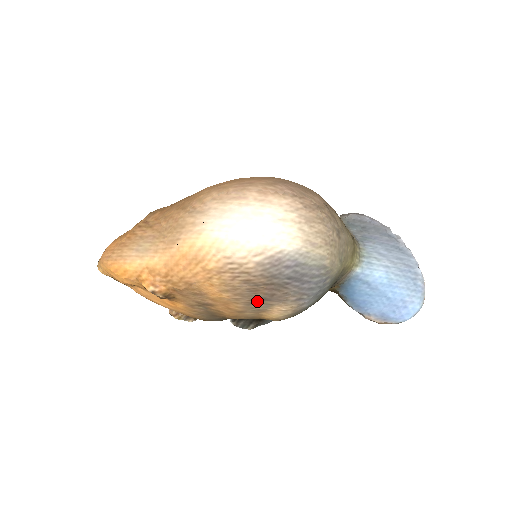
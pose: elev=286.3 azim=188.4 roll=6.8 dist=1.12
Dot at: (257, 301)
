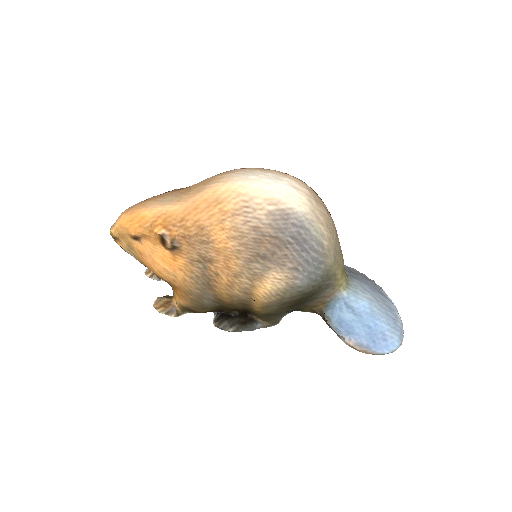
Dot at: (257, 259)
